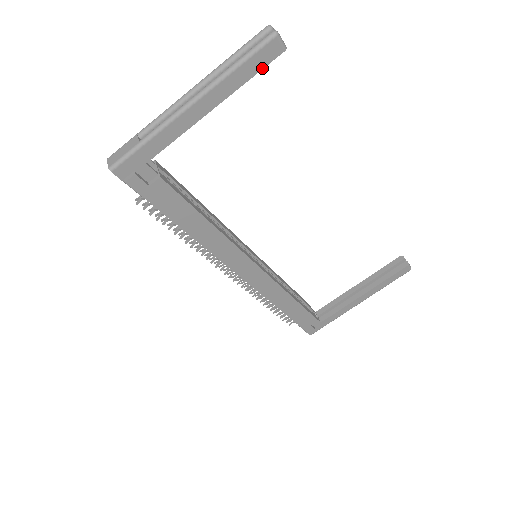
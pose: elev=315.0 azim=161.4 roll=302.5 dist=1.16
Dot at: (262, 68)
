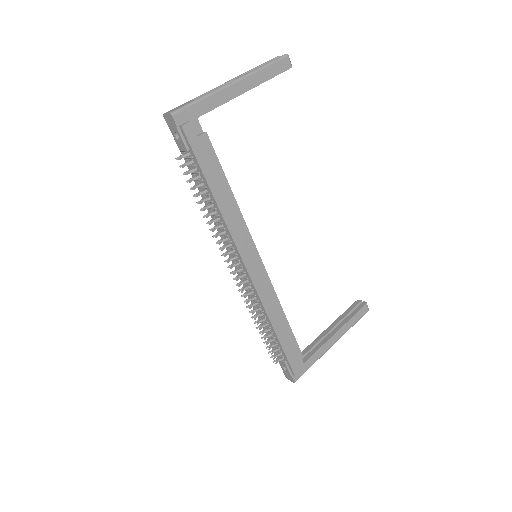
Dot at: occluded
